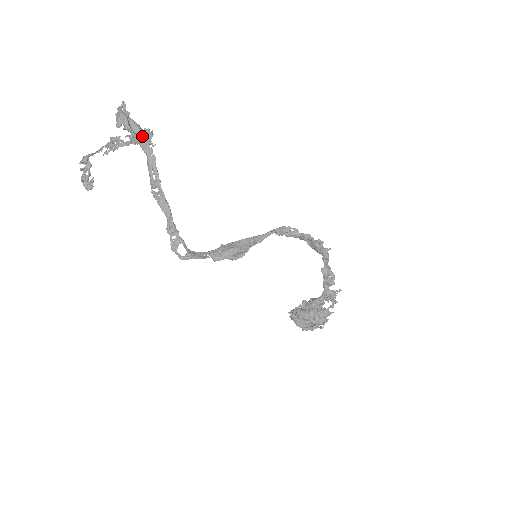
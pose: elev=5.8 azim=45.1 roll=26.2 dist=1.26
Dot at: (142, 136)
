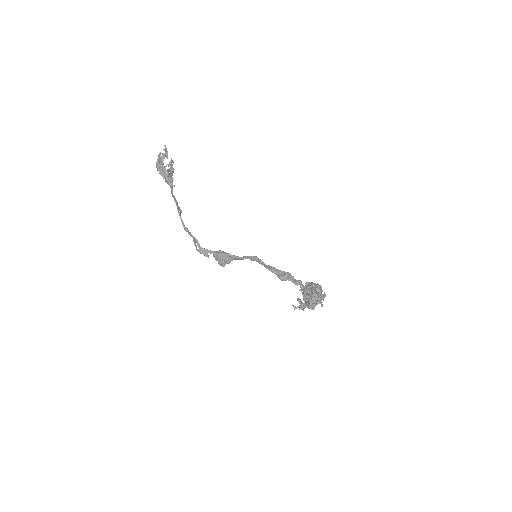
Dot at: (166, 182)
